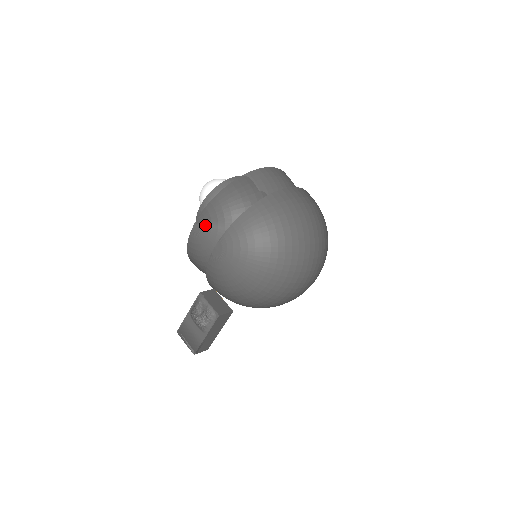
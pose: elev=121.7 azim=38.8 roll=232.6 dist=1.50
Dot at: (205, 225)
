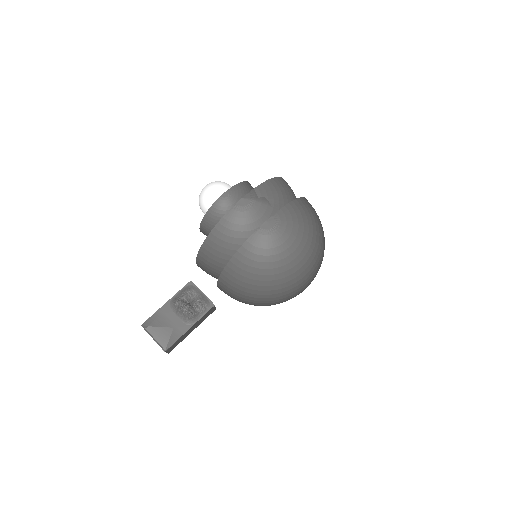
Dot at: (255, 201)
